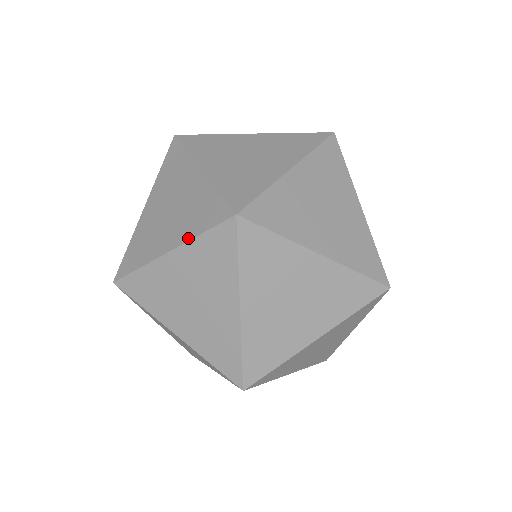
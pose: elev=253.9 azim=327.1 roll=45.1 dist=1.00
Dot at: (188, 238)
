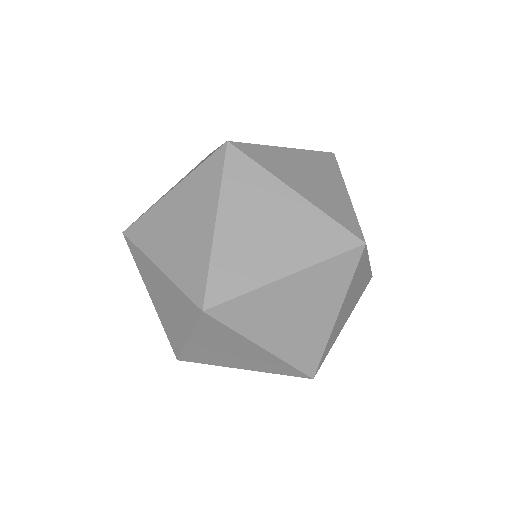
Dot at: occluded
